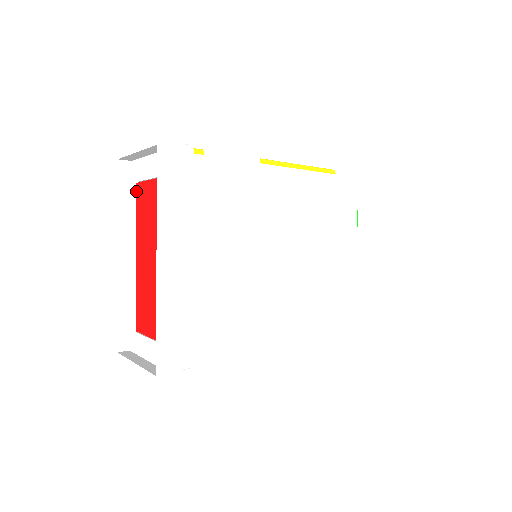
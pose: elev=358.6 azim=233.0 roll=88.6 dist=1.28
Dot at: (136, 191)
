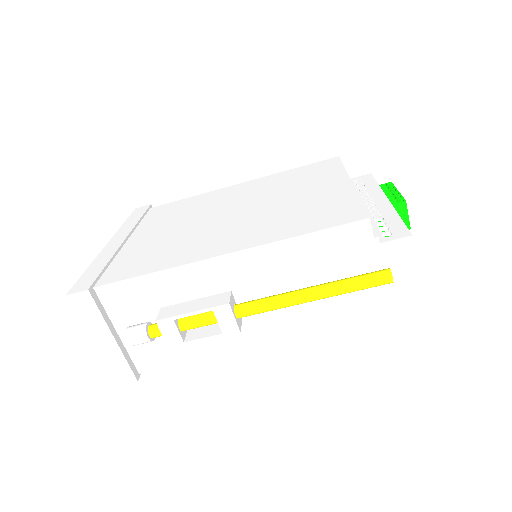
Dot at: occluded
